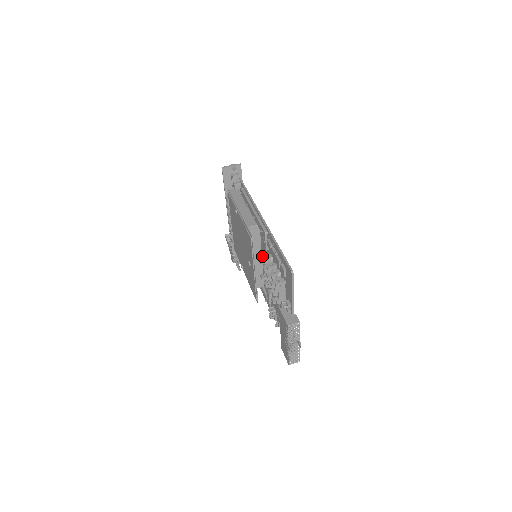
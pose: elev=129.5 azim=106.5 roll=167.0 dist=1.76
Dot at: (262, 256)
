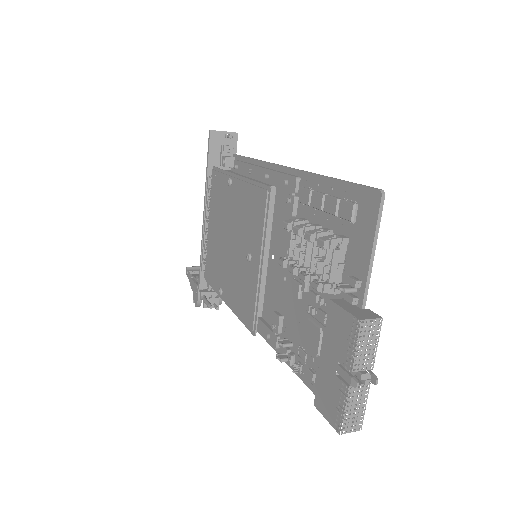
Dot at: (269, 251)
